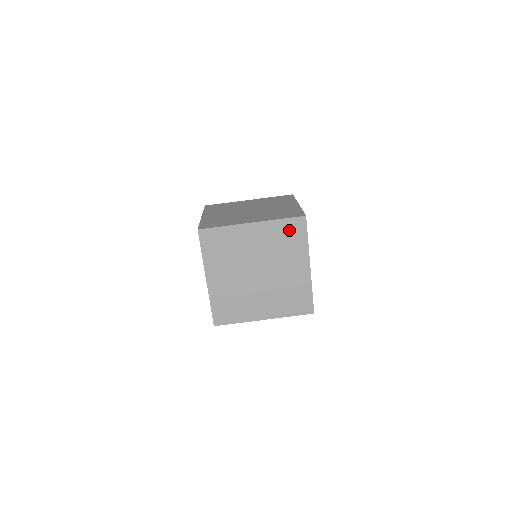
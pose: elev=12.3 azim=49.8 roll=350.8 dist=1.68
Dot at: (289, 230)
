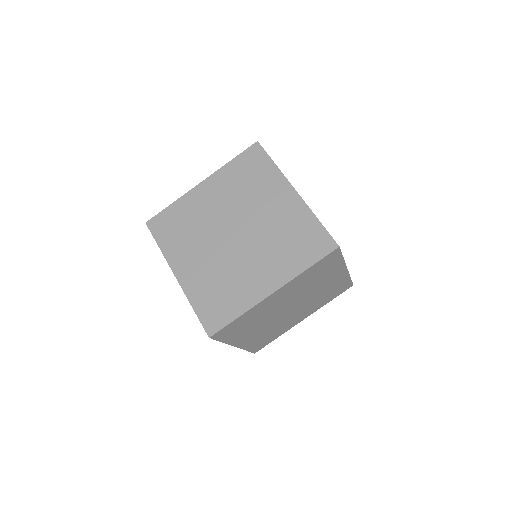
Dot at: occluded
